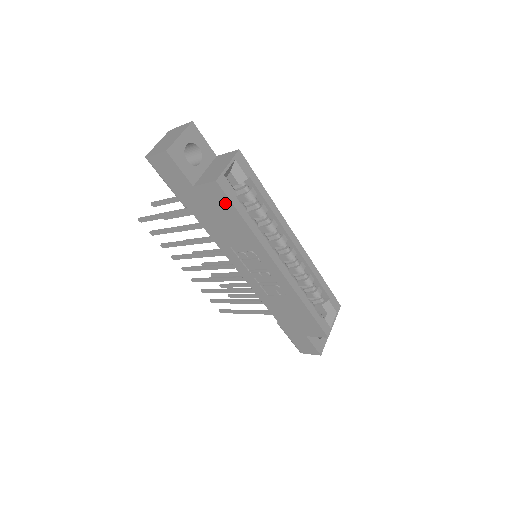
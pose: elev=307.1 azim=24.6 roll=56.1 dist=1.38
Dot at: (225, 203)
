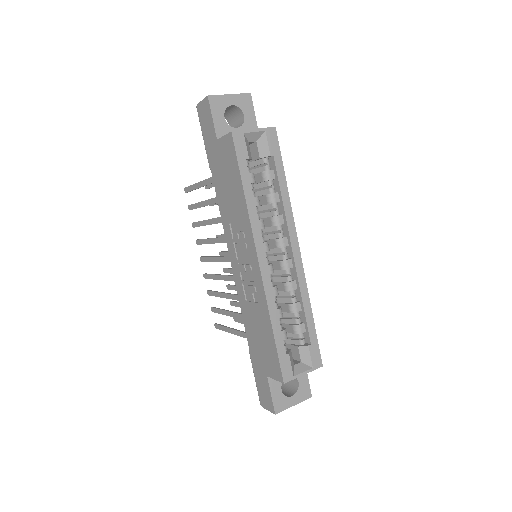
Dot at: (233, 161)
